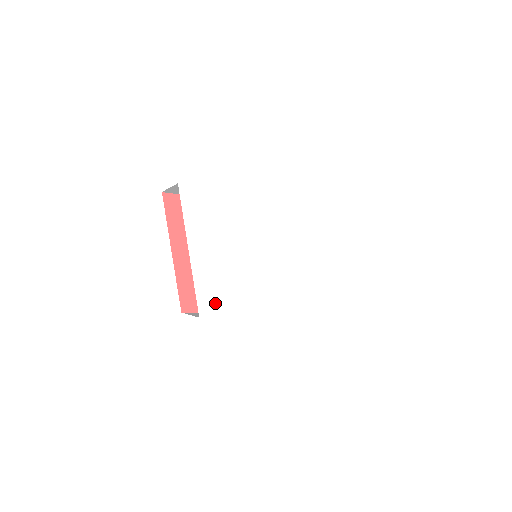
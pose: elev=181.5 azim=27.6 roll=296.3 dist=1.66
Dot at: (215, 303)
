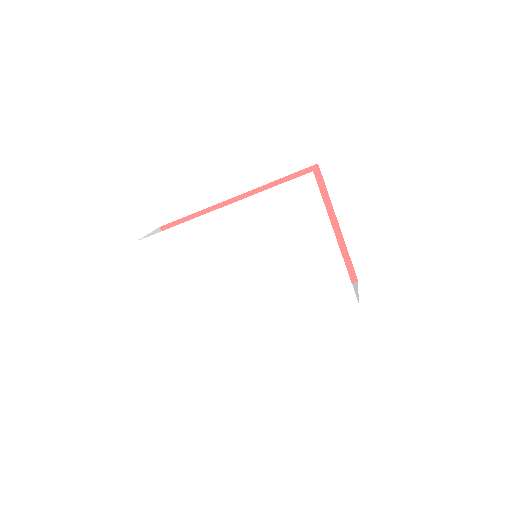
Dot at: (220, 325)
